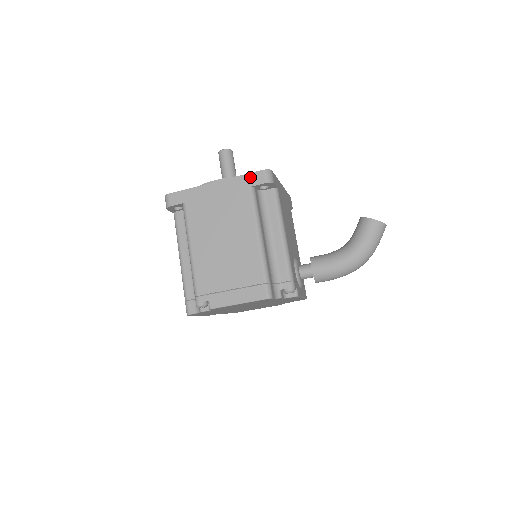
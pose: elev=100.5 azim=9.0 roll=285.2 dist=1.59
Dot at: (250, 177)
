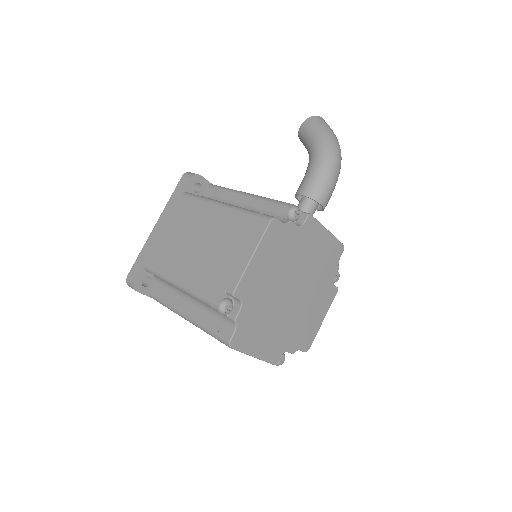
Dot at: (177, 190)
